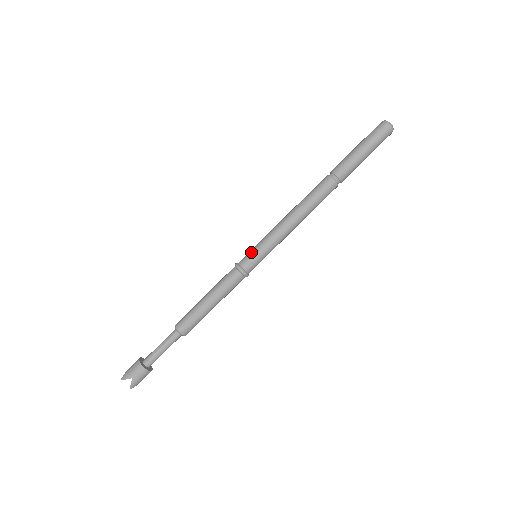
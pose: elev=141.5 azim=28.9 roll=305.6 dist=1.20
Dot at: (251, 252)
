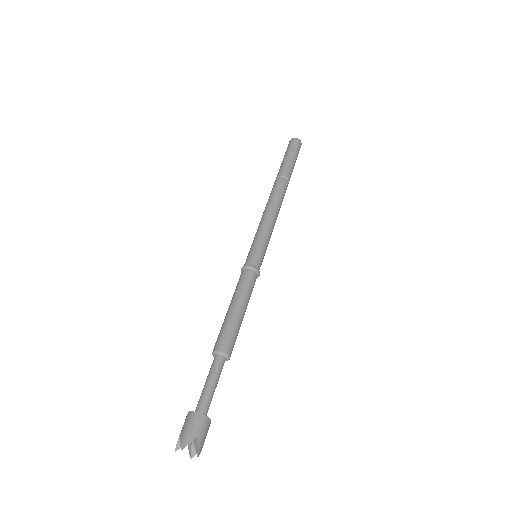
Dot at: (253, 251)
